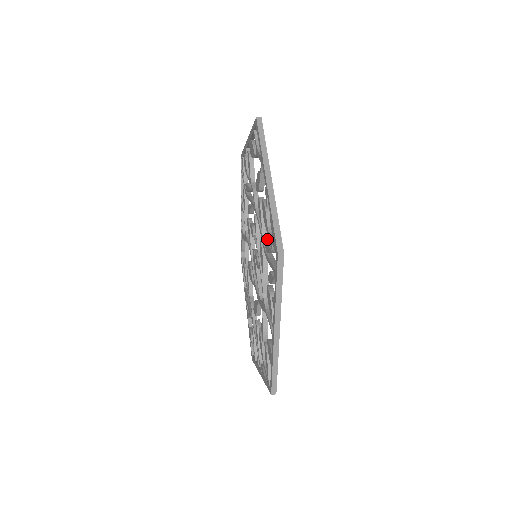
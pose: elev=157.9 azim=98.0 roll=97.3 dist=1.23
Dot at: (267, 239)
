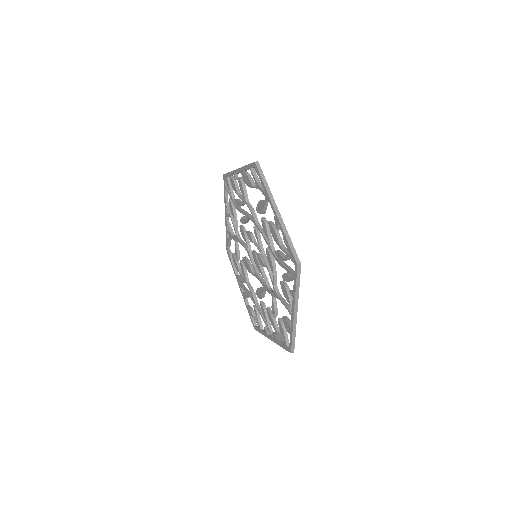
Dot at: (274, 249)
